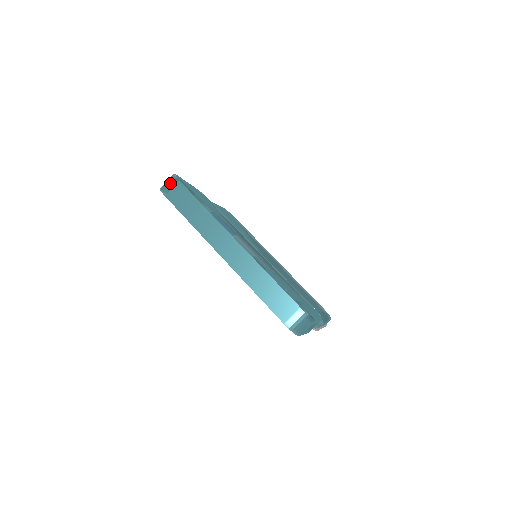
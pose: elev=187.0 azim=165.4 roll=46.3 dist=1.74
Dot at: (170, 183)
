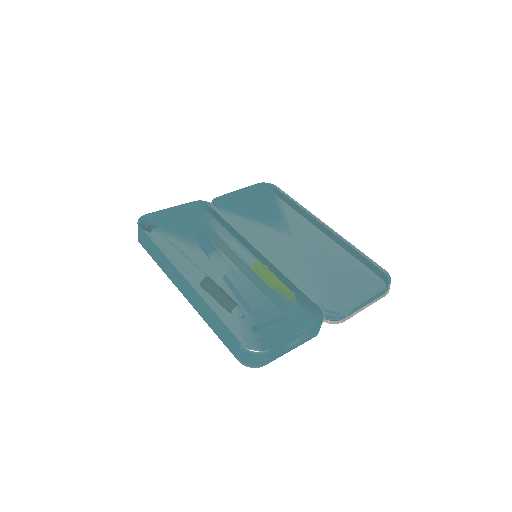
Dot at: occluded
